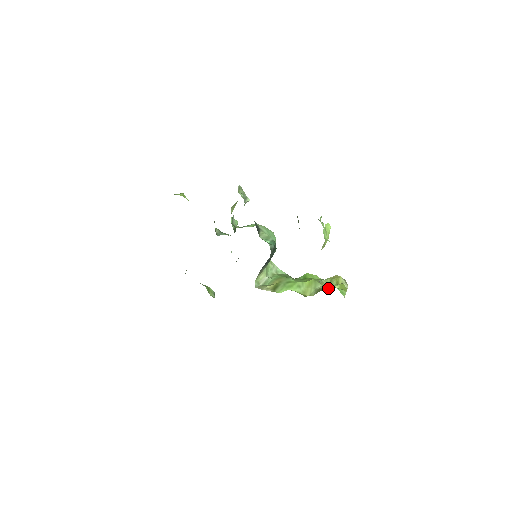
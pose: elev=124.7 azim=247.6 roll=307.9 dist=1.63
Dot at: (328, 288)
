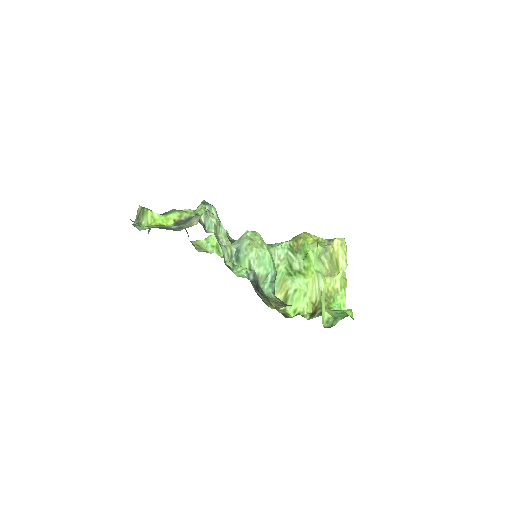
Dot at: (330, 295)
